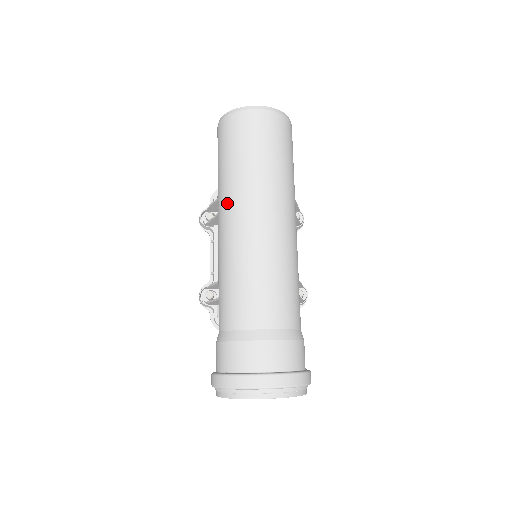
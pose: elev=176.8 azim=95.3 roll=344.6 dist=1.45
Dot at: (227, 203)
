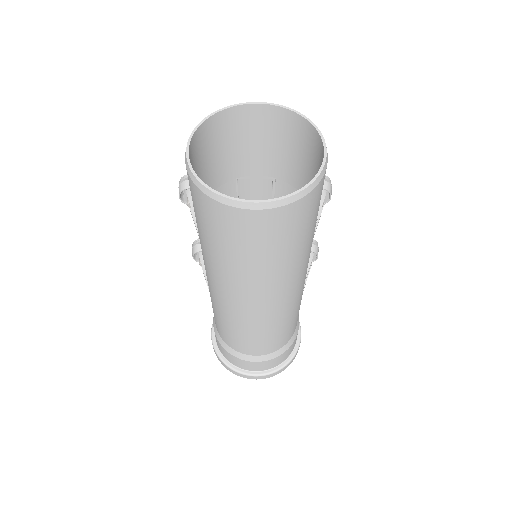
Dot at: (212, 276)
